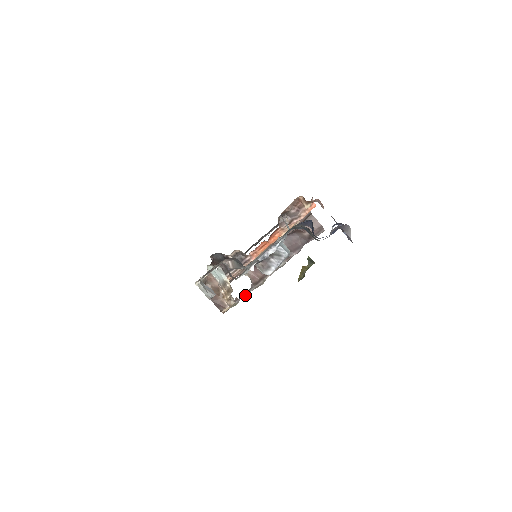
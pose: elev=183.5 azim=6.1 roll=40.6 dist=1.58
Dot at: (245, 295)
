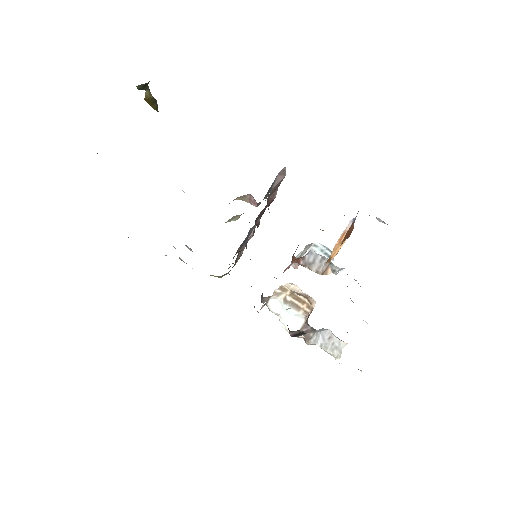
Dot at: occluded
